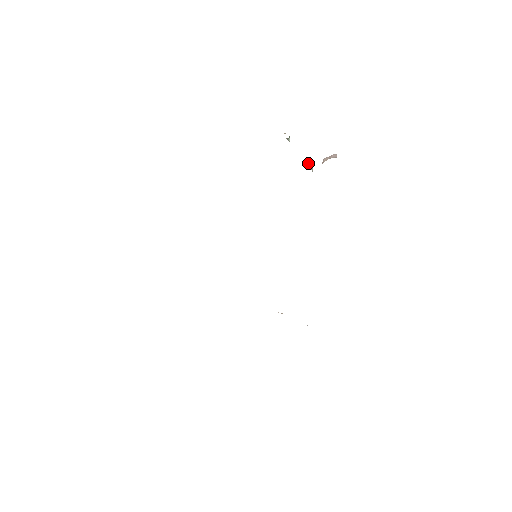
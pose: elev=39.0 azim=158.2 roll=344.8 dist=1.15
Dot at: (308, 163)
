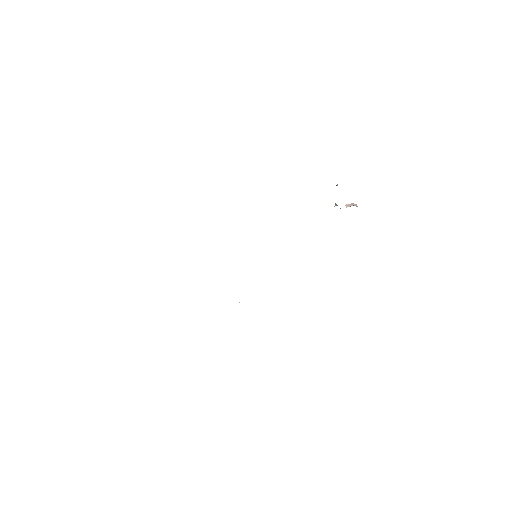
Dot at: occluded
